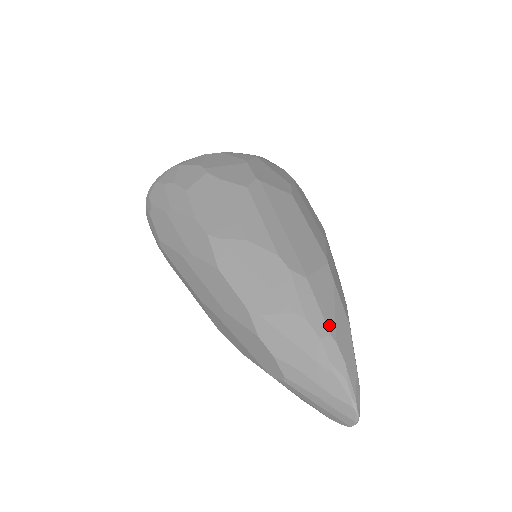
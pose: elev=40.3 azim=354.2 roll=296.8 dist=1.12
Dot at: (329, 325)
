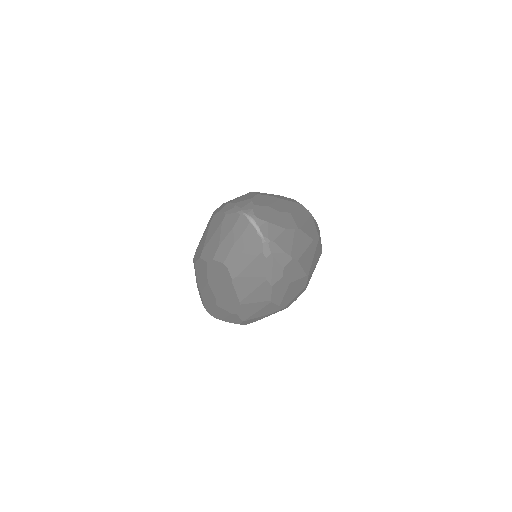
Dot at: occluded
